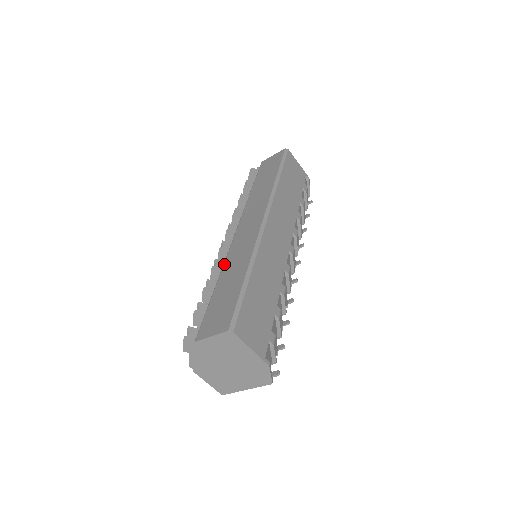
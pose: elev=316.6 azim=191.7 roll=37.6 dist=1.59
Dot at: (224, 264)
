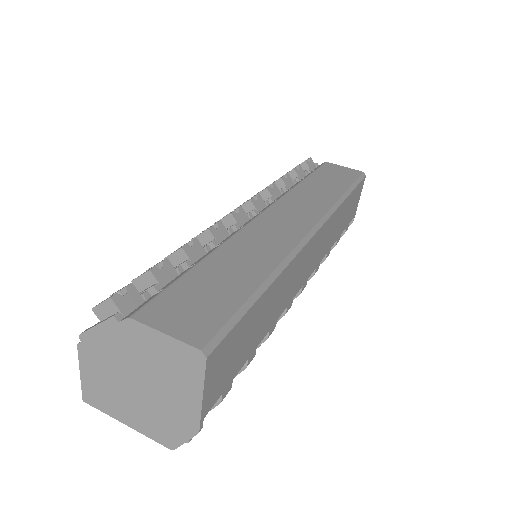
Dot at: (232, 238)
